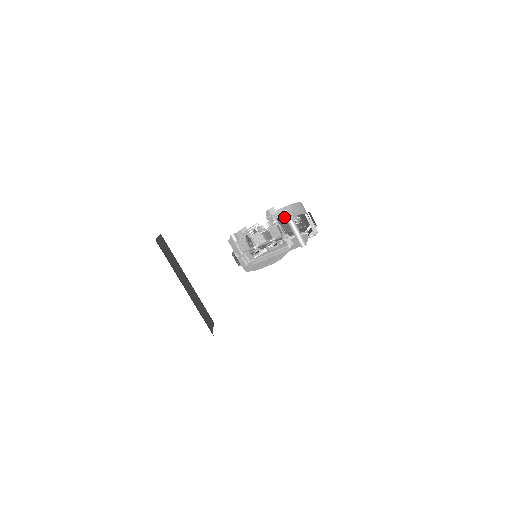
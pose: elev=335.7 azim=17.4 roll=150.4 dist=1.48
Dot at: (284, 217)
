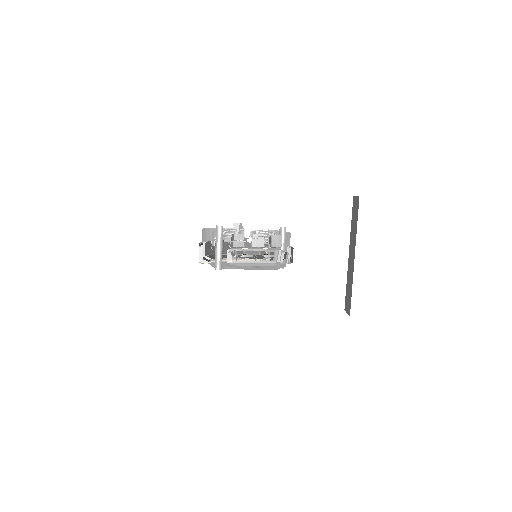
Dot at: occluded
